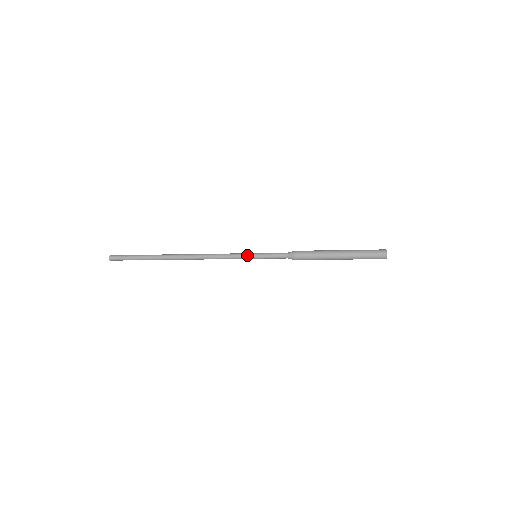
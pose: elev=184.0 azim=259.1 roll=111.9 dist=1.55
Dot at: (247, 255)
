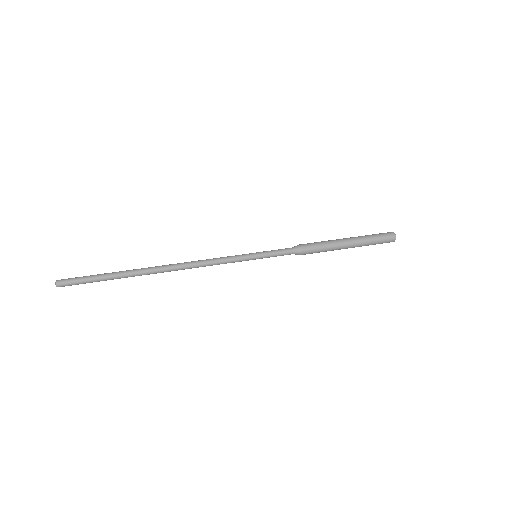
Dot at: (247, 257)
